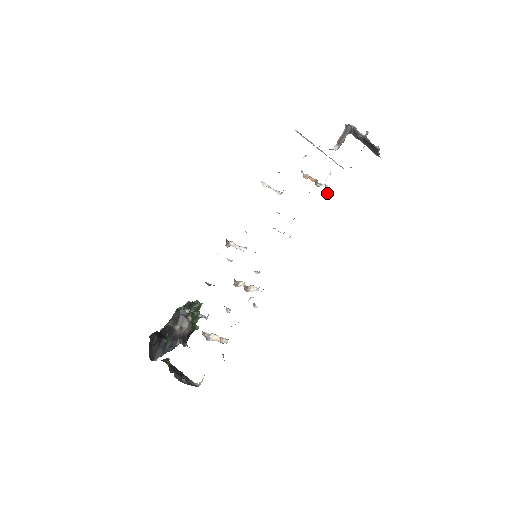
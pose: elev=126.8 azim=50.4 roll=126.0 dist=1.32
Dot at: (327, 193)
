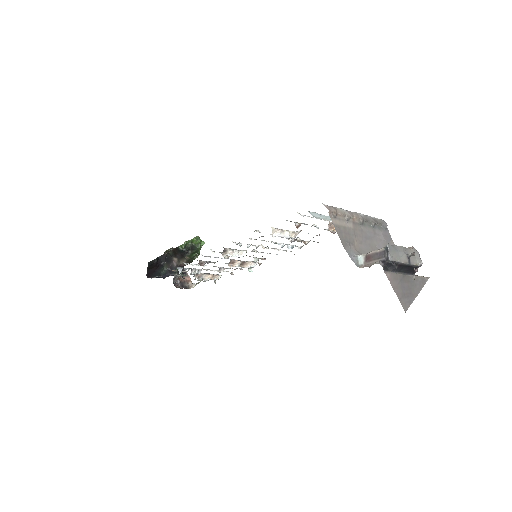
Dot at: occluded
